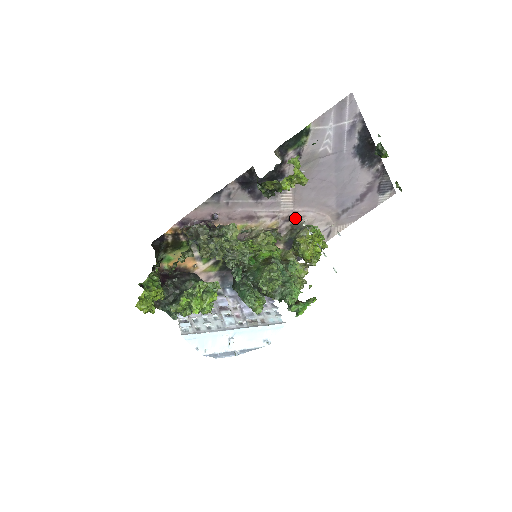
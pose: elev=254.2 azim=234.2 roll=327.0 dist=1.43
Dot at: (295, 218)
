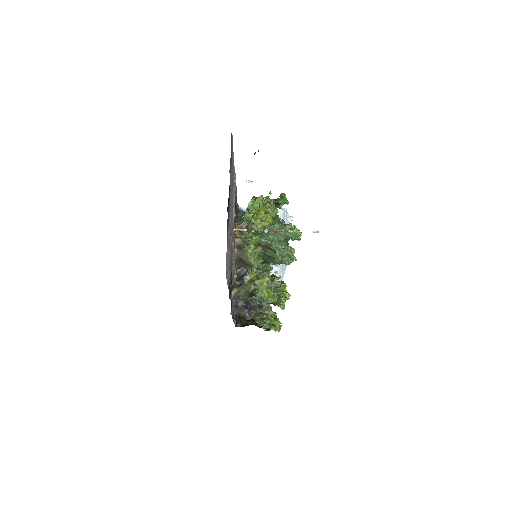
Dot at: occluded
